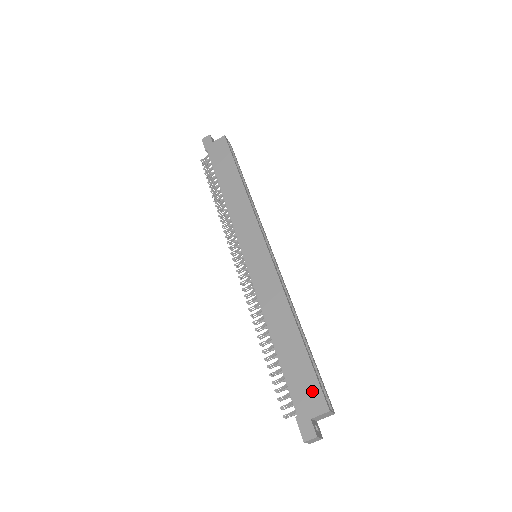
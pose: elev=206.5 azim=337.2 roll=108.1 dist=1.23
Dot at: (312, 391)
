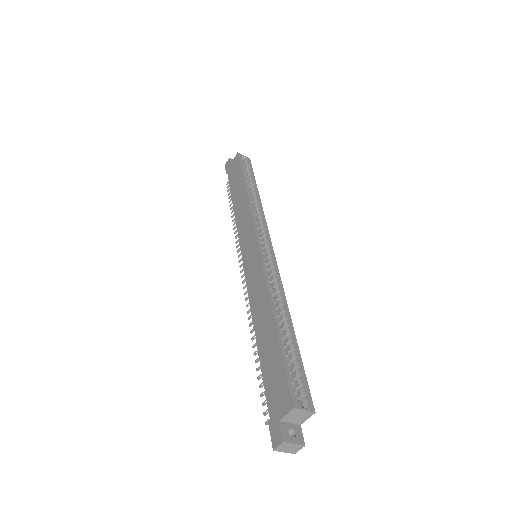
Dot at: (281, 387)
